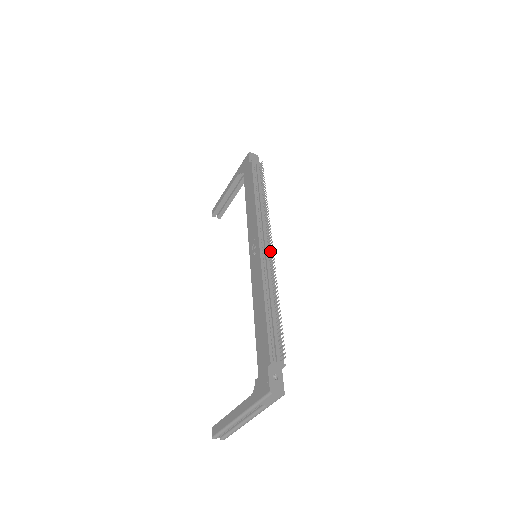
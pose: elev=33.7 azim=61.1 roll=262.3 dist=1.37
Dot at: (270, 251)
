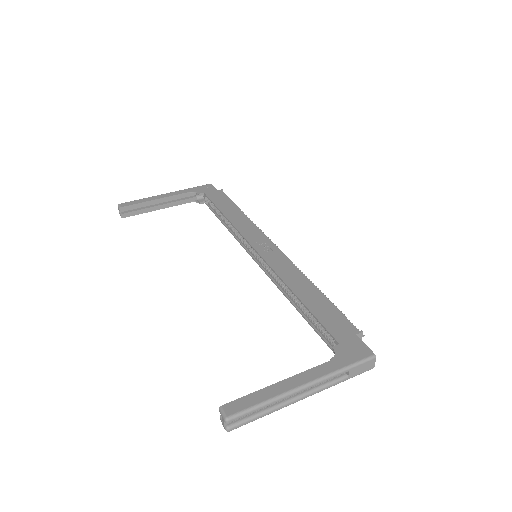
Dot at: occluded
